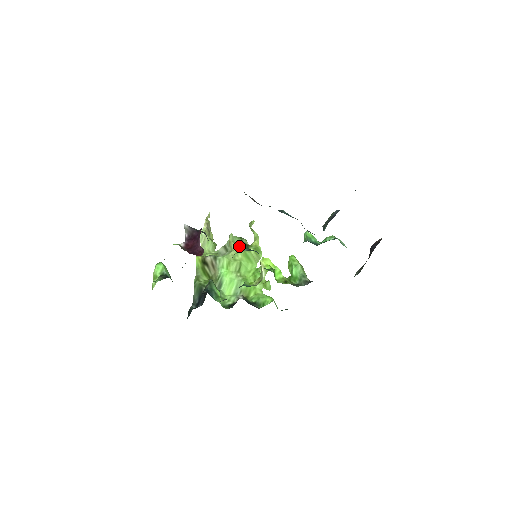
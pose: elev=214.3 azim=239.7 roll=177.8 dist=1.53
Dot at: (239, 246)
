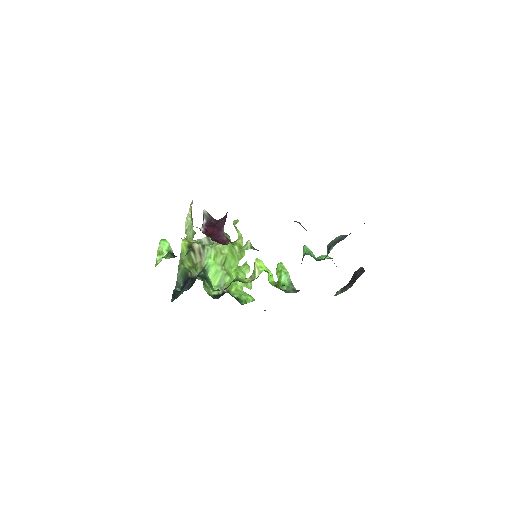
Dot at: (246, 243)
